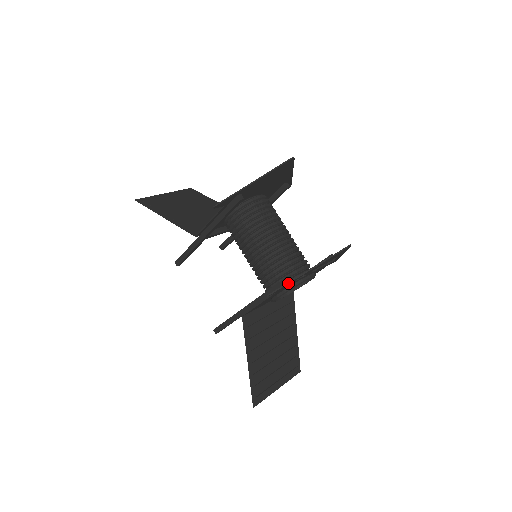
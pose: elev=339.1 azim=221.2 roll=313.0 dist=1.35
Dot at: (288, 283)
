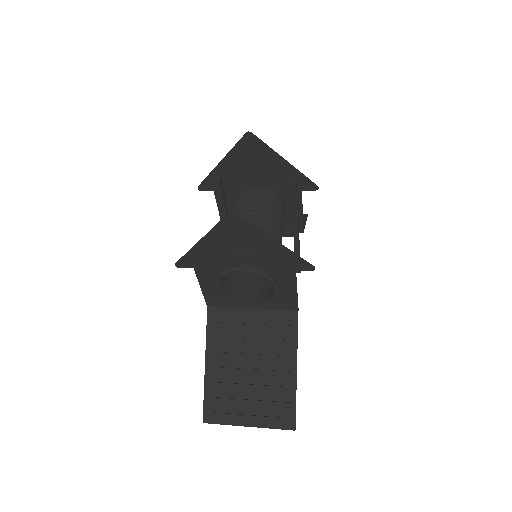
Dot at: (187, 253)
